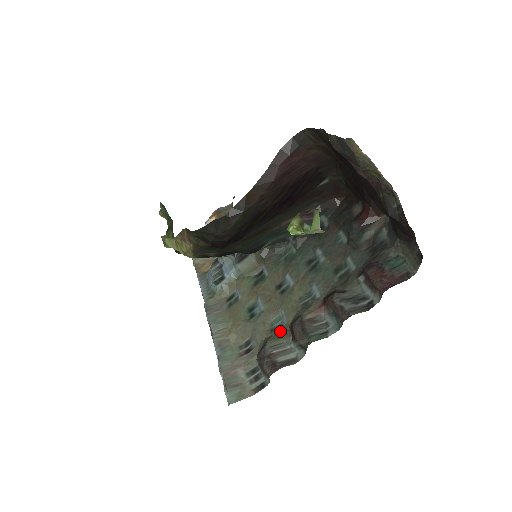
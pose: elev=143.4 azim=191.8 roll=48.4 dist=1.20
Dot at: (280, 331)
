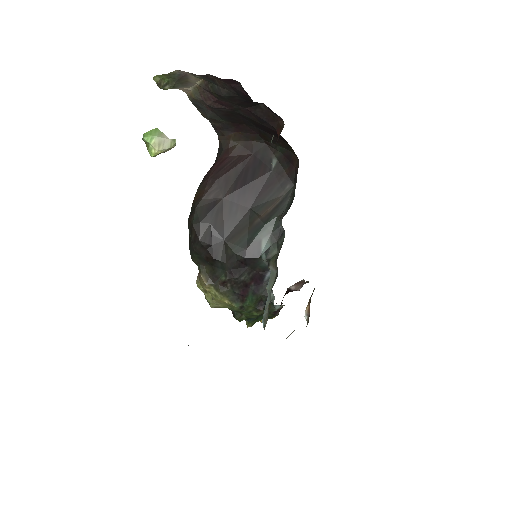
Dot at: occluded
